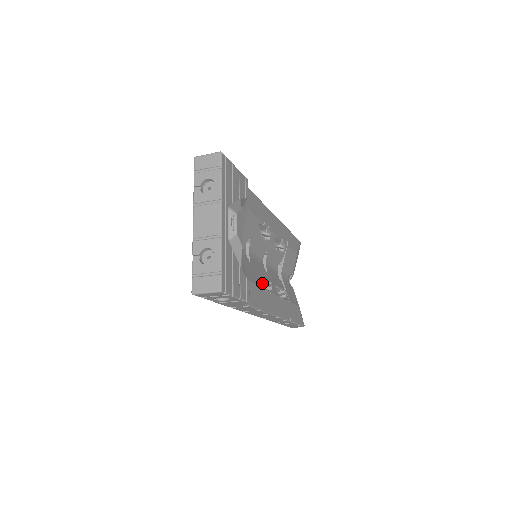
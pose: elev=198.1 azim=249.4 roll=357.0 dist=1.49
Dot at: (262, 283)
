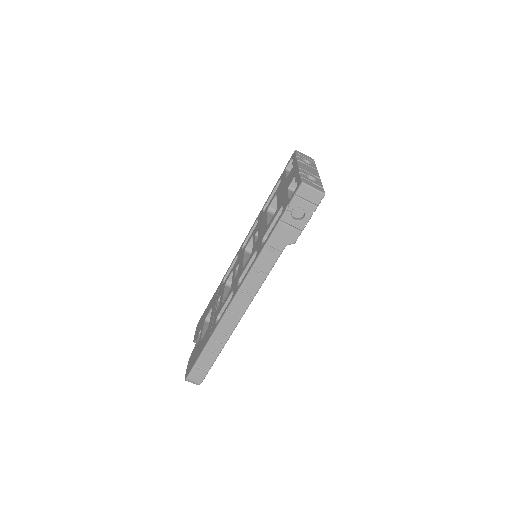
Dot at: occluded
